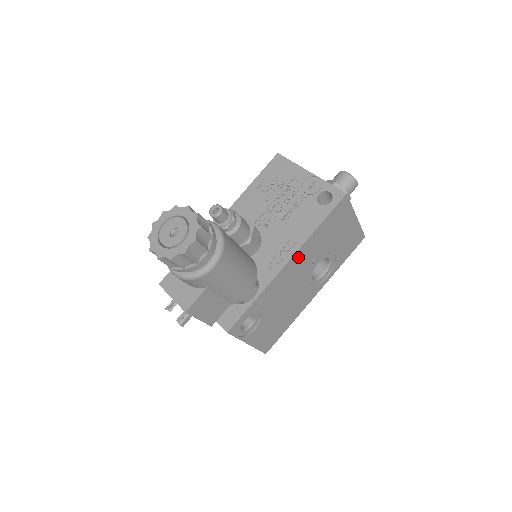
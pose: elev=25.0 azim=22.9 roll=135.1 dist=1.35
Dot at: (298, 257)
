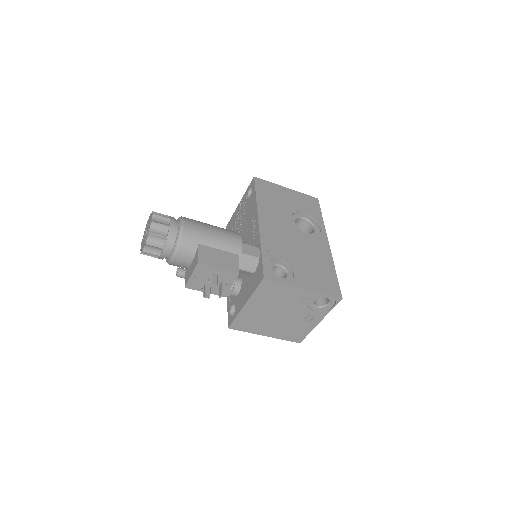
Dot at: (265, 218)
